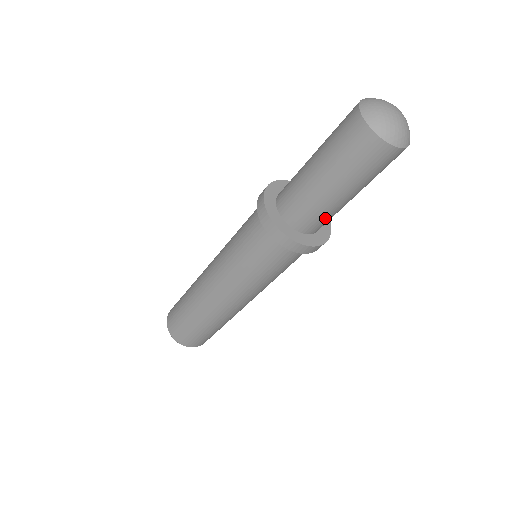
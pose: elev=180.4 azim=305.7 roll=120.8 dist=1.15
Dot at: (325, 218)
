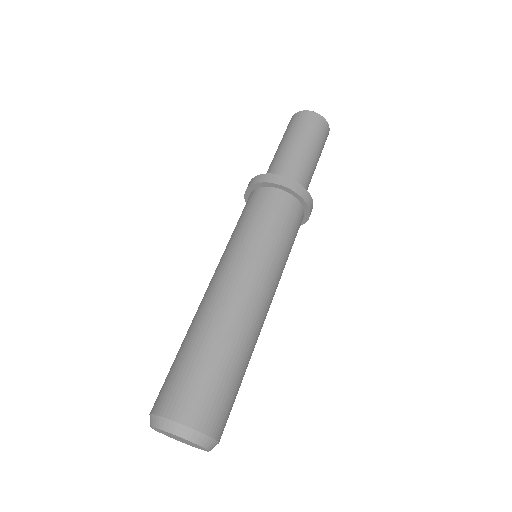
Dot at: (304, 176)
